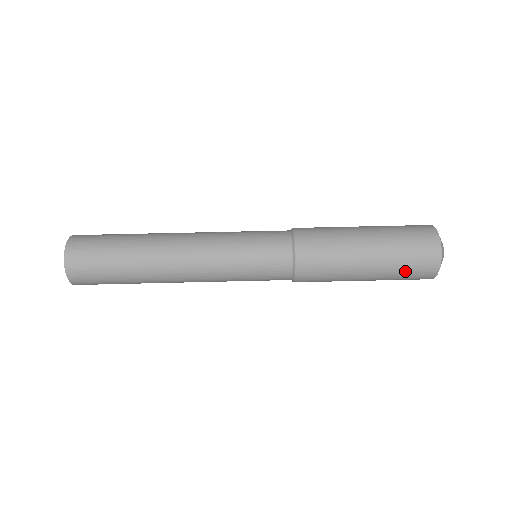
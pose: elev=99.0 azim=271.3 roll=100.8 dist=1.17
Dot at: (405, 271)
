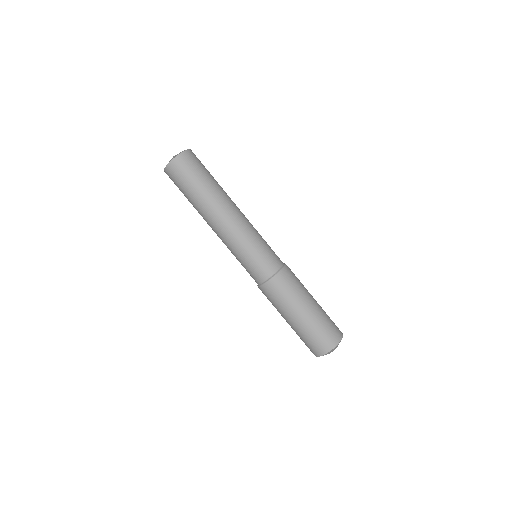
Dot at: (315, 335)
